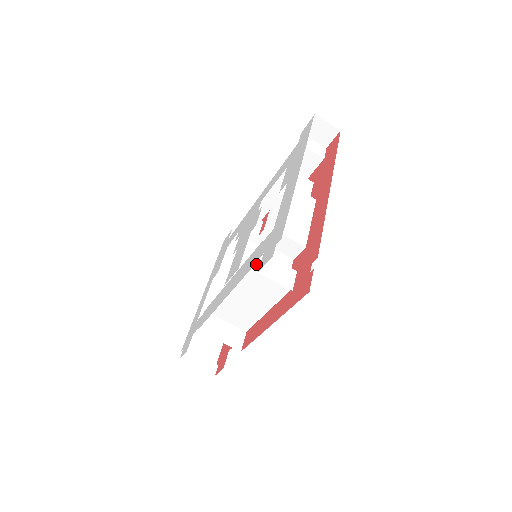
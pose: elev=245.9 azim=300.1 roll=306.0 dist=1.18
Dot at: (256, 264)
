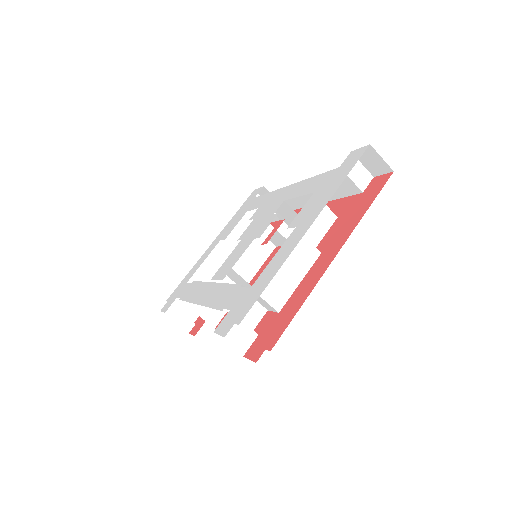
Dot at: occluded
